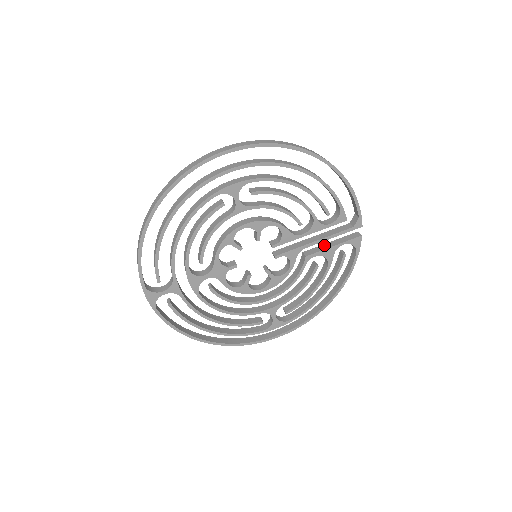
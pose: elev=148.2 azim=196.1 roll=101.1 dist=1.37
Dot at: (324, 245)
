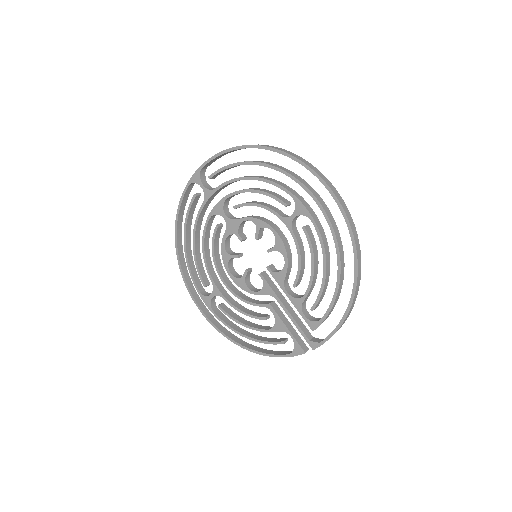
Dot at: (286, 319)
